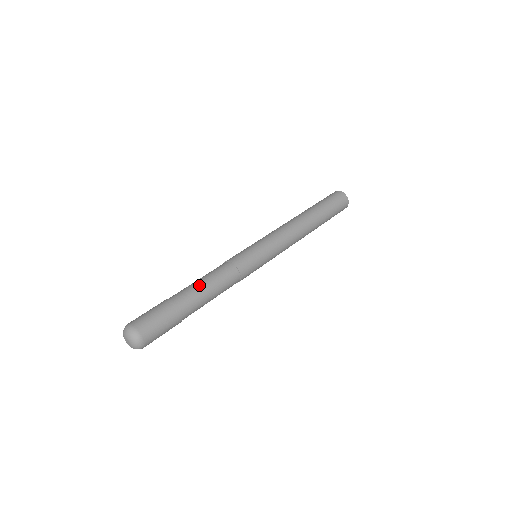
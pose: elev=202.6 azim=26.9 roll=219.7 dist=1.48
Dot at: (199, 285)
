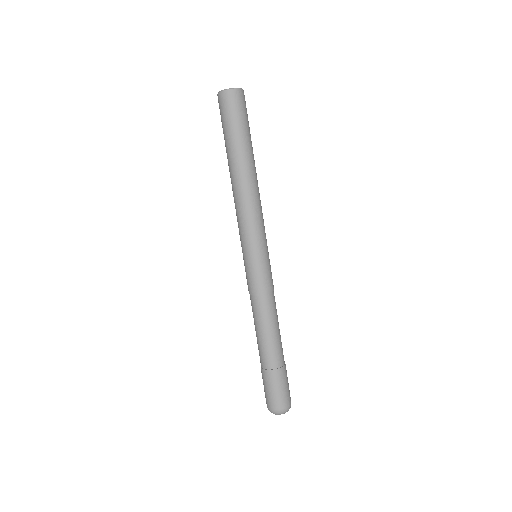
Dot at: (262, 339)
